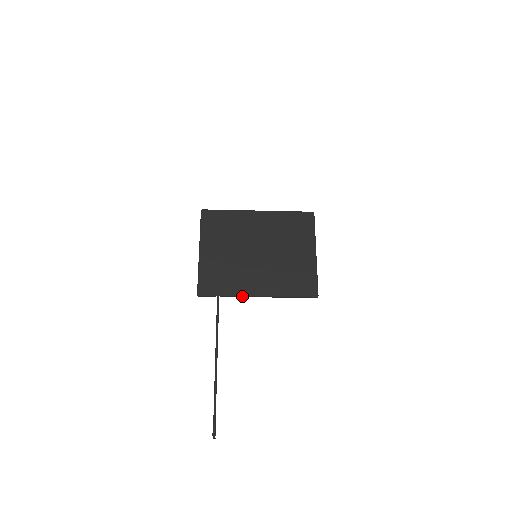
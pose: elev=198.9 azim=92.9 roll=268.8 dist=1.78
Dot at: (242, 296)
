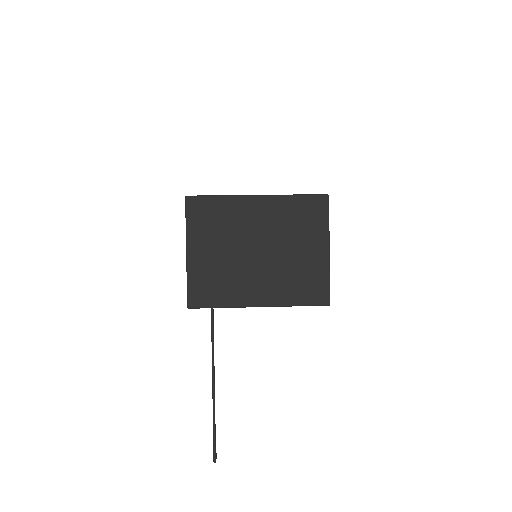
Dot at: (240, 307)
